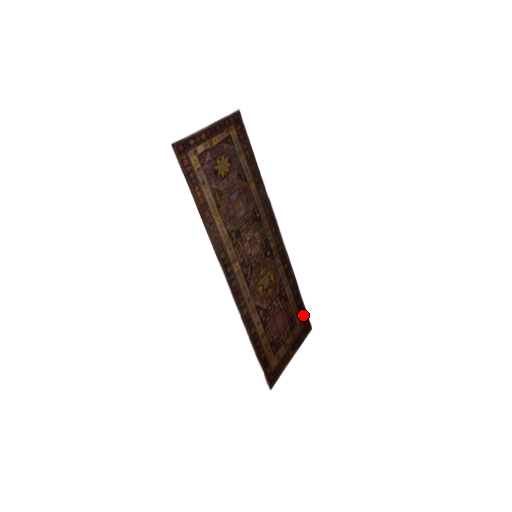
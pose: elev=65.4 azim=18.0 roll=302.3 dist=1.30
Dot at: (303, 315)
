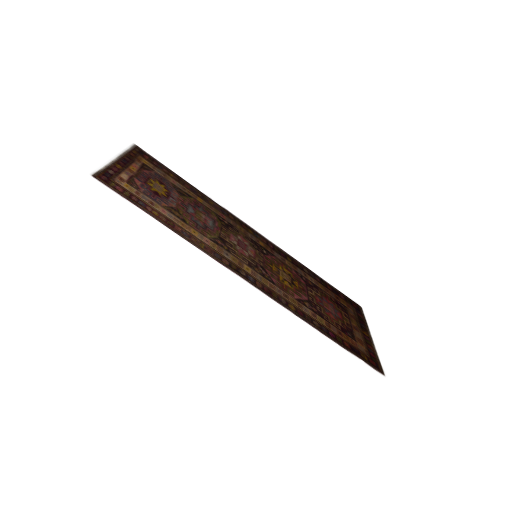
Dot at: (343, 297)
